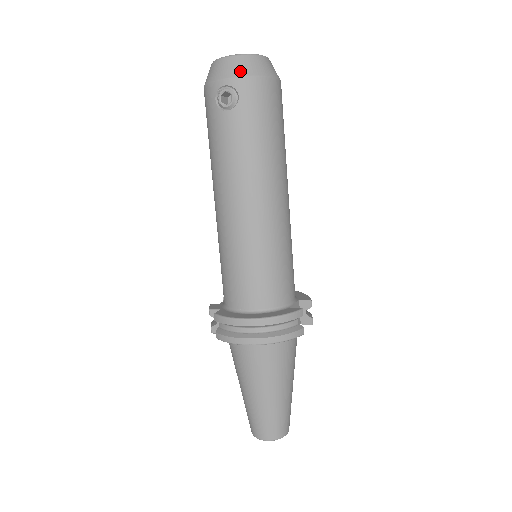
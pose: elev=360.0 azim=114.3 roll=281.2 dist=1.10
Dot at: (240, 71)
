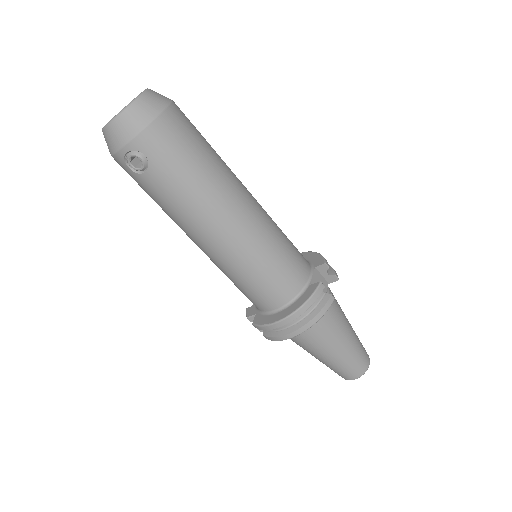
Dot at: (129, 132)
